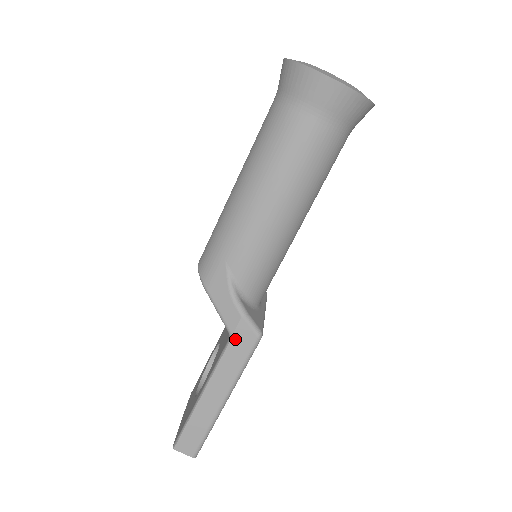
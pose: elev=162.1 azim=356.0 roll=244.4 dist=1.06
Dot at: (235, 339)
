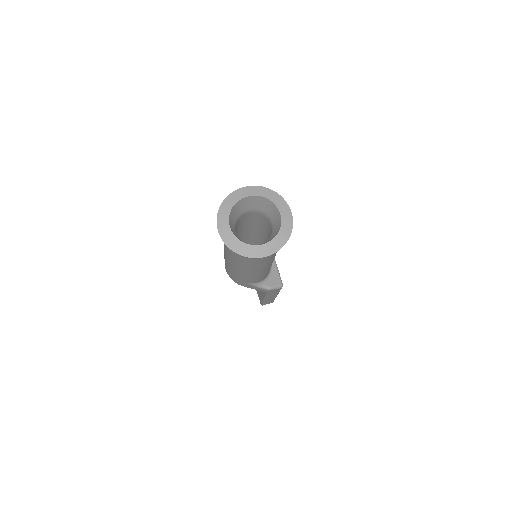
Dot at: (270, 292)
